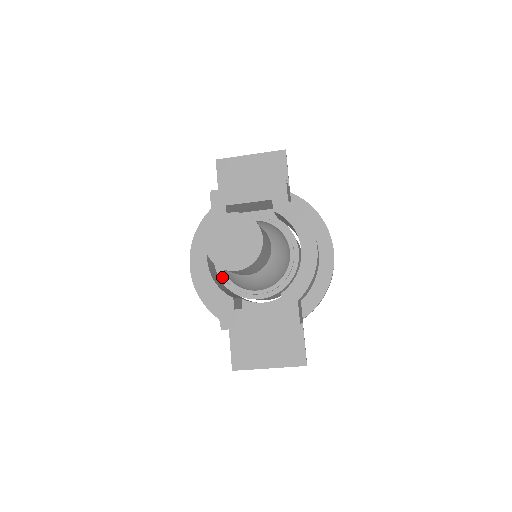
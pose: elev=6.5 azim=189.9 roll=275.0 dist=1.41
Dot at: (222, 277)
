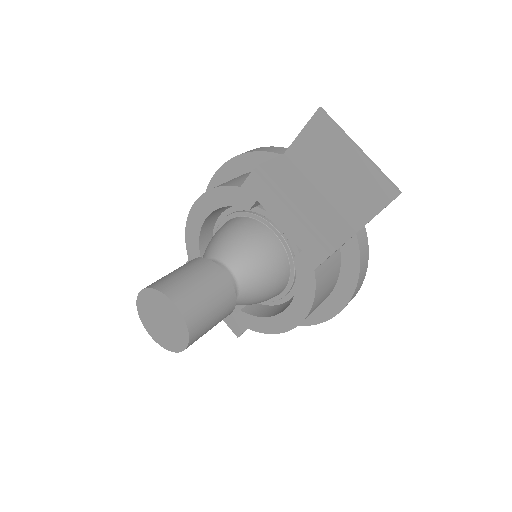
Dot at: occluded
